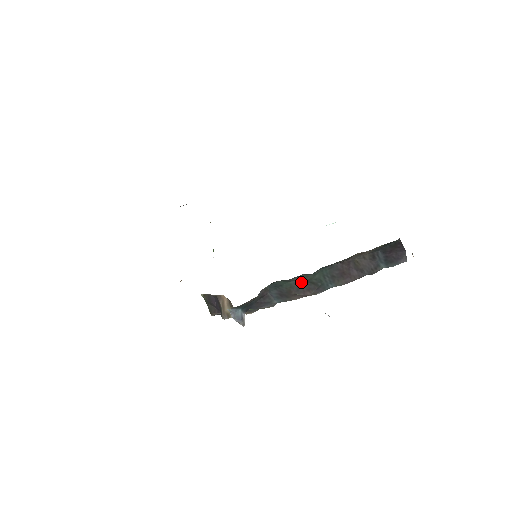
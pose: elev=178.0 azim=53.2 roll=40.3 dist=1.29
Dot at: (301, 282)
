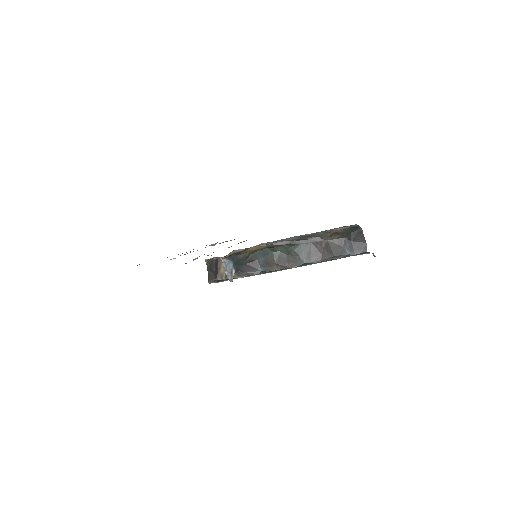
Dot at: (283, 254)
